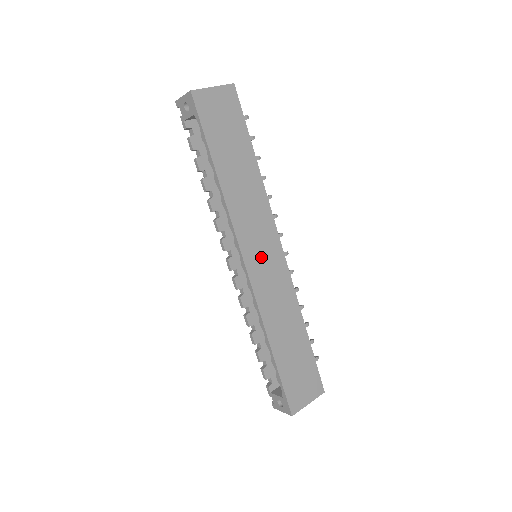
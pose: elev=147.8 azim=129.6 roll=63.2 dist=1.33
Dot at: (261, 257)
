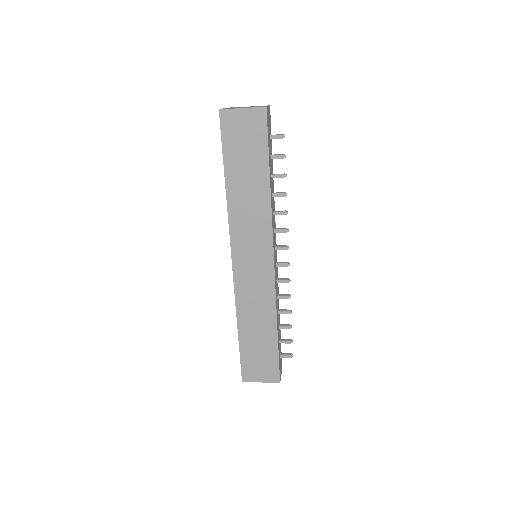
Dot at: (249, 261)
